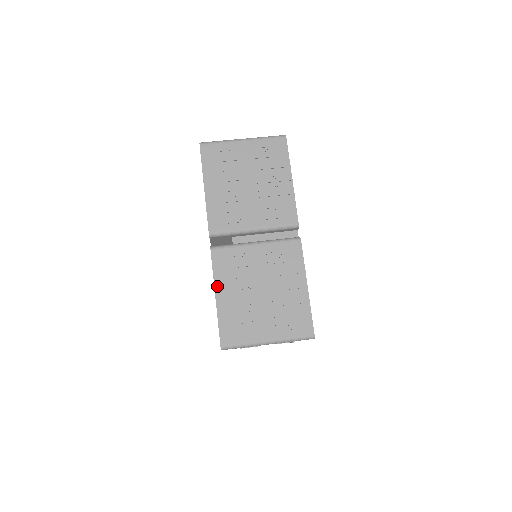
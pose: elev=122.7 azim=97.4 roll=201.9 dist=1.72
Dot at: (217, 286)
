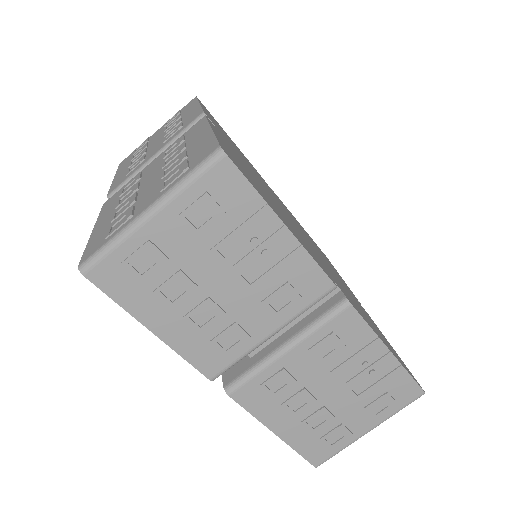
Dot at: (269, 424)
